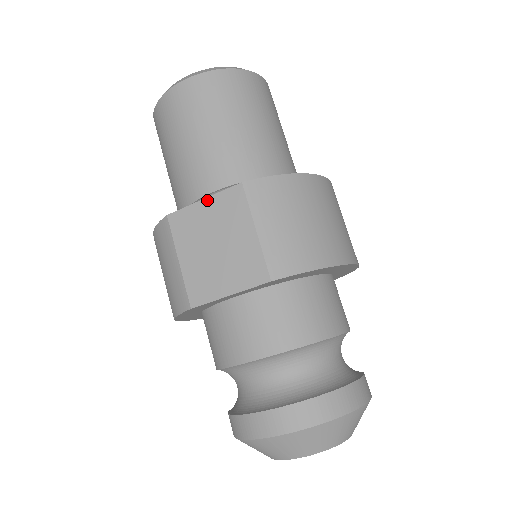
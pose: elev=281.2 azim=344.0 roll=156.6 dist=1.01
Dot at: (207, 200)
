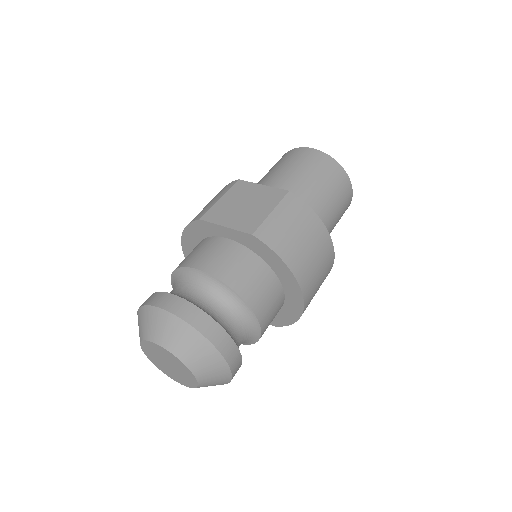
Dot at: (265, 186)
